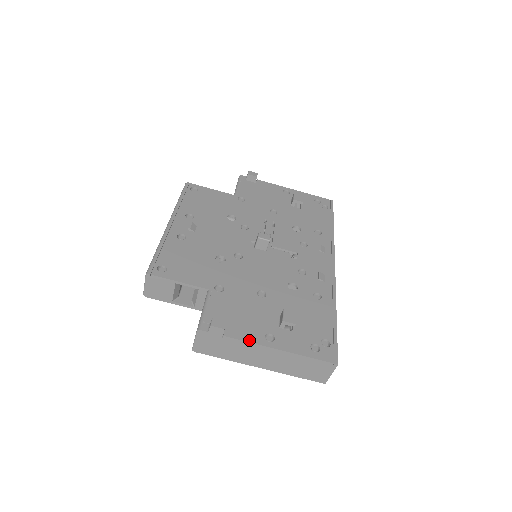
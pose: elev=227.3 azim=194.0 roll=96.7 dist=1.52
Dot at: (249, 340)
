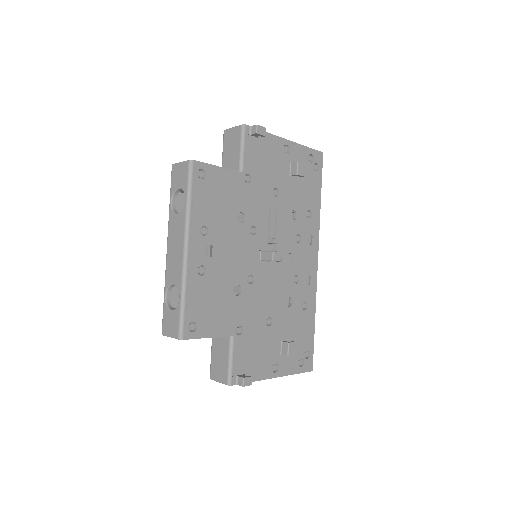
Dot at: (263, 378)
